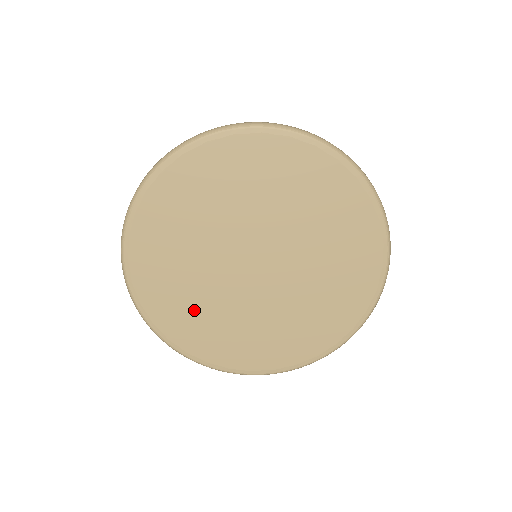
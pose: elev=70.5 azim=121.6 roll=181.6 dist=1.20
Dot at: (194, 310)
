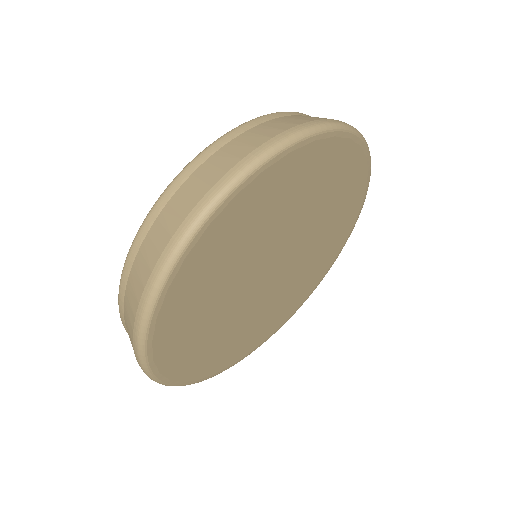
Dot at: (251, 332)
